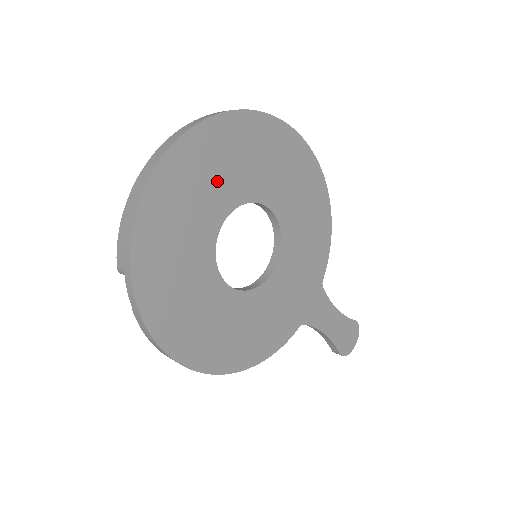
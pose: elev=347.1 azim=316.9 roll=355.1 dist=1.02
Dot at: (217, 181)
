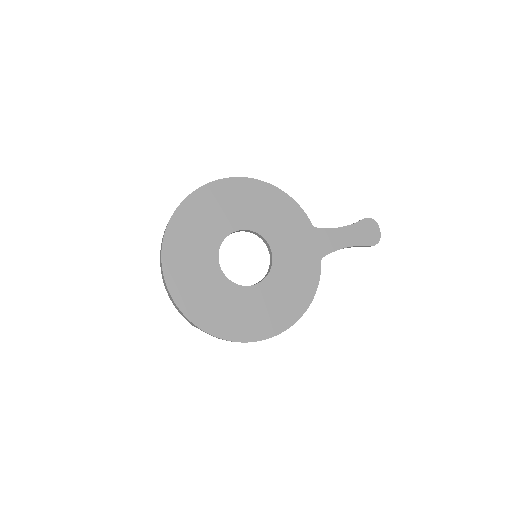
Dot at: (197, 251)
